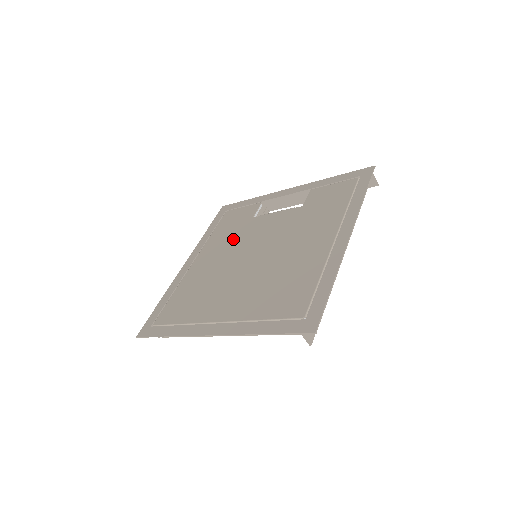
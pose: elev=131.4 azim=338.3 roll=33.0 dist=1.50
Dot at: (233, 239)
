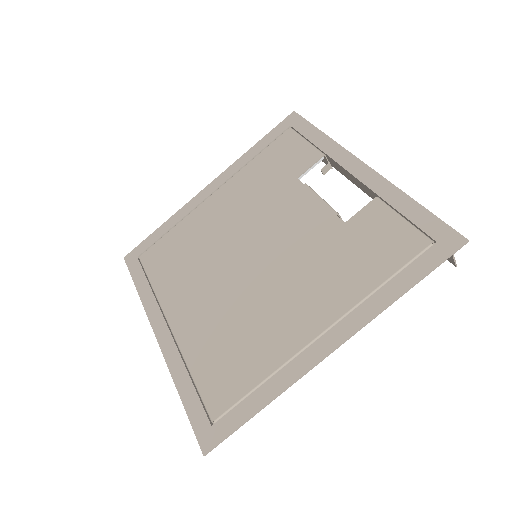
Dot at: (259, 198)
